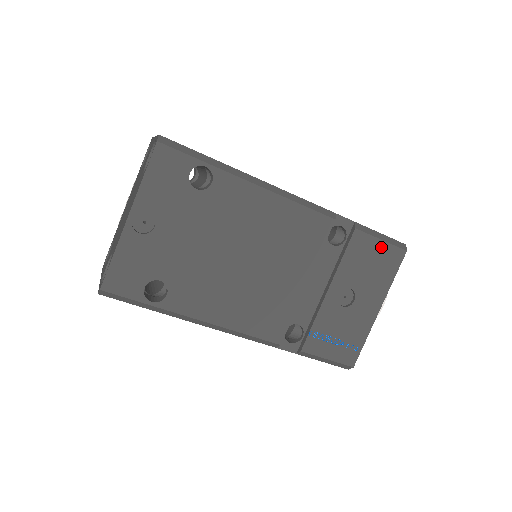
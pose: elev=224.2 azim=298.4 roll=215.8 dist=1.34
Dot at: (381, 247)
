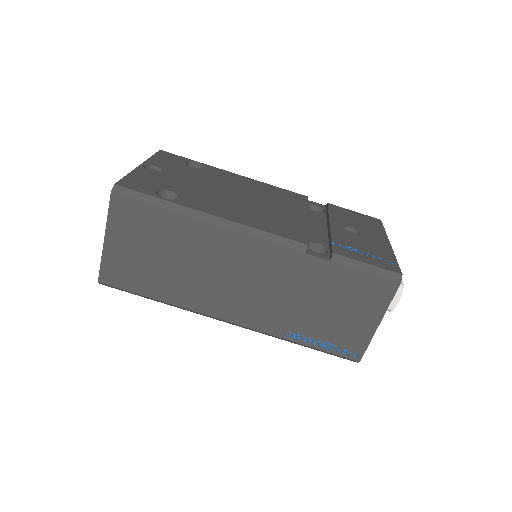
Dot at: (357, 214)
